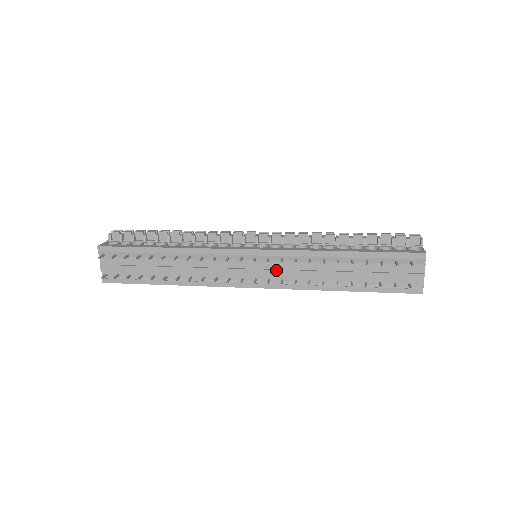
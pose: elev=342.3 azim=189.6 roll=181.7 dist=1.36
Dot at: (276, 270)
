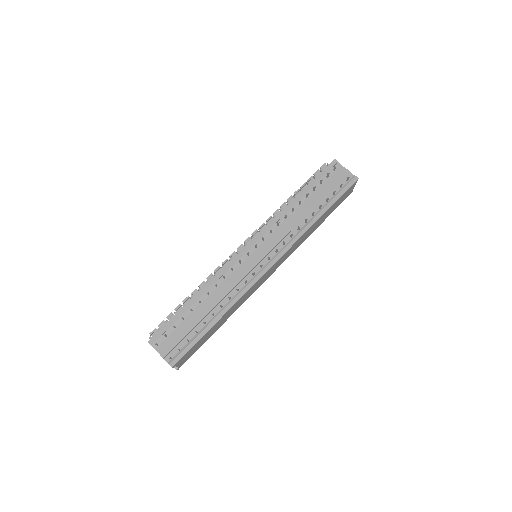
Dot at: (274, 241)
